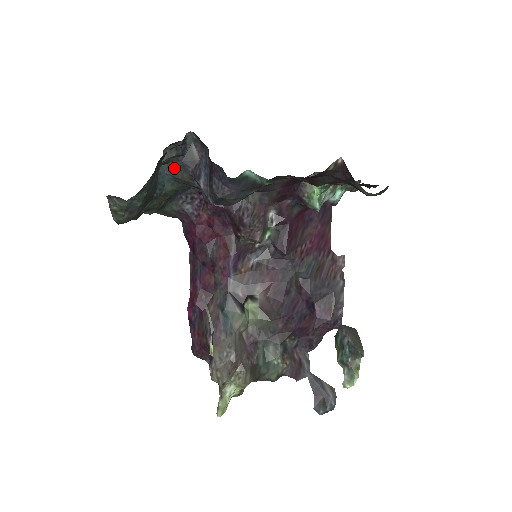
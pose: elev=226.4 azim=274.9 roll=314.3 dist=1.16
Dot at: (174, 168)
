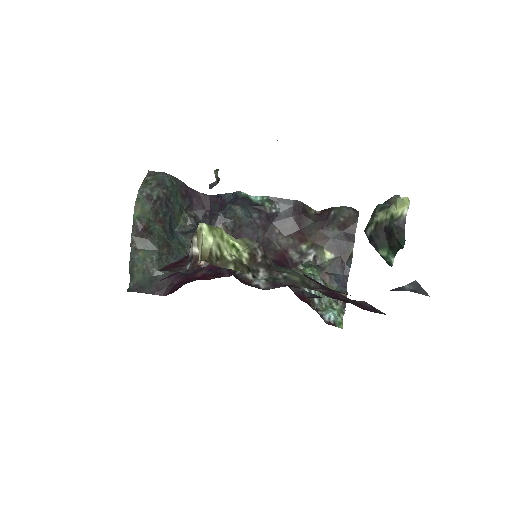
Dot at: (186, 232)
